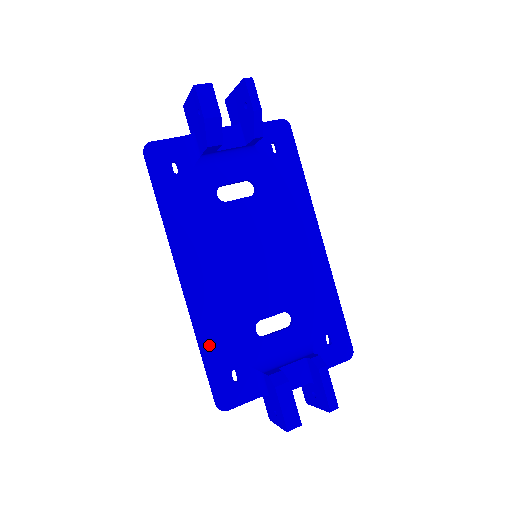
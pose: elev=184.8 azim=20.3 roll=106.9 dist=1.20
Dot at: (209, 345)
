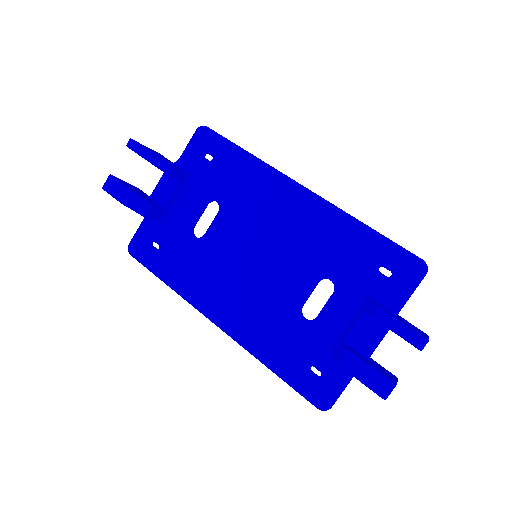
Dot at: (273, 360)
